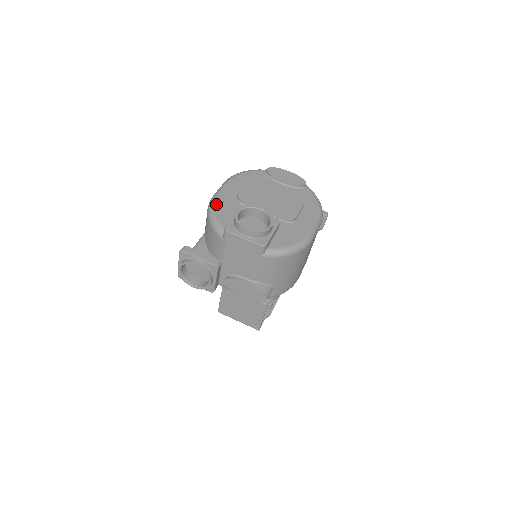
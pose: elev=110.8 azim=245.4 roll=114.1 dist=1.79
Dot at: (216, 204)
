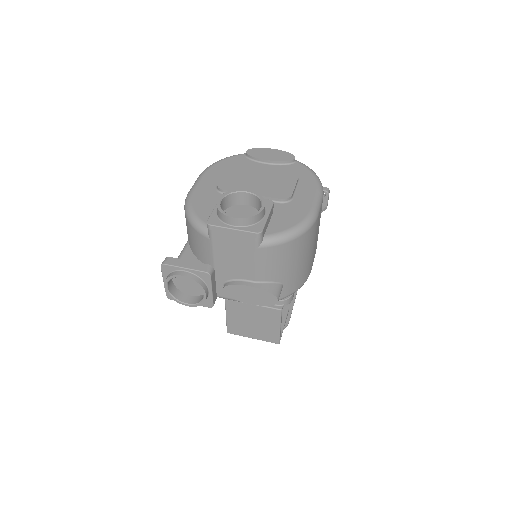
Dot at: (193, 200)
